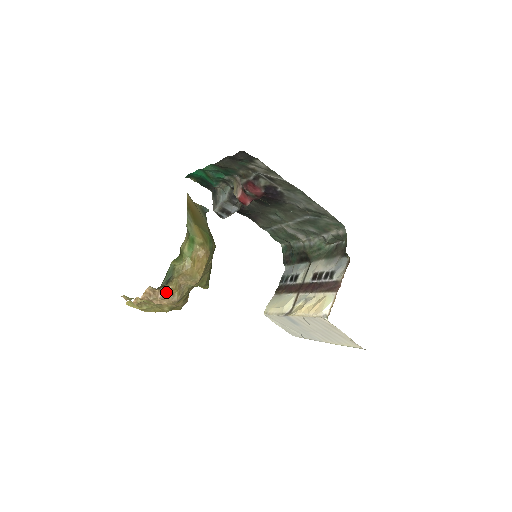
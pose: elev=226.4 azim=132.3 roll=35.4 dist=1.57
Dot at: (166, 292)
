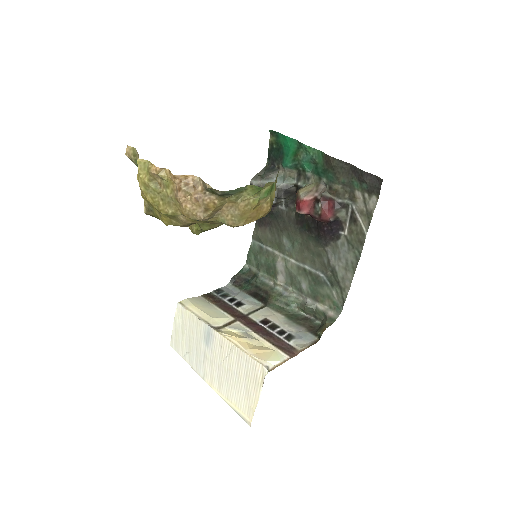
Dot at: (206, 200)
